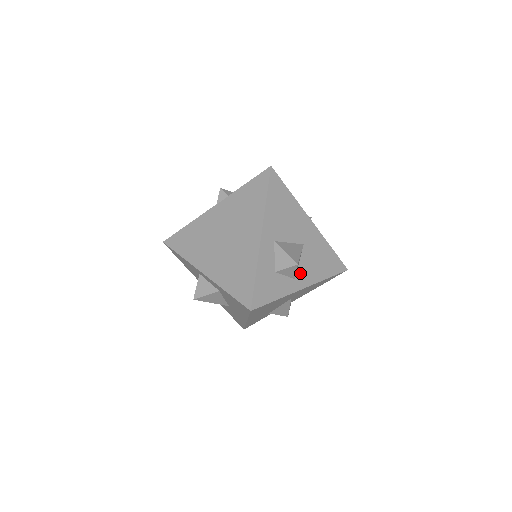
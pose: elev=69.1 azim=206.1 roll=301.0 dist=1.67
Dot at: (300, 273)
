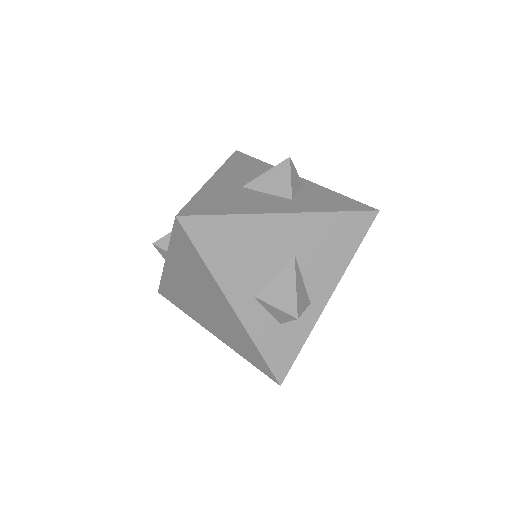
Dot at: (313, 290)
